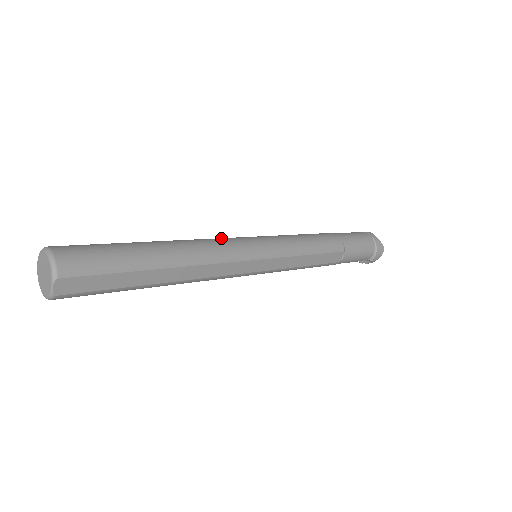
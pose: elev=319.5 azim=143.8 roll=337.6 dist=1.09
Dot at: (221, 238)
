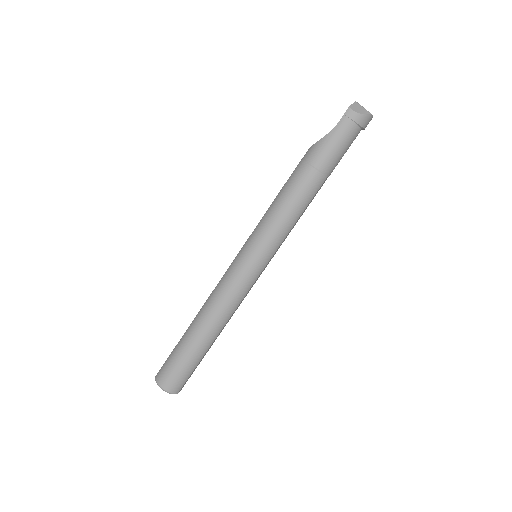
Dot at: (226, 284)
